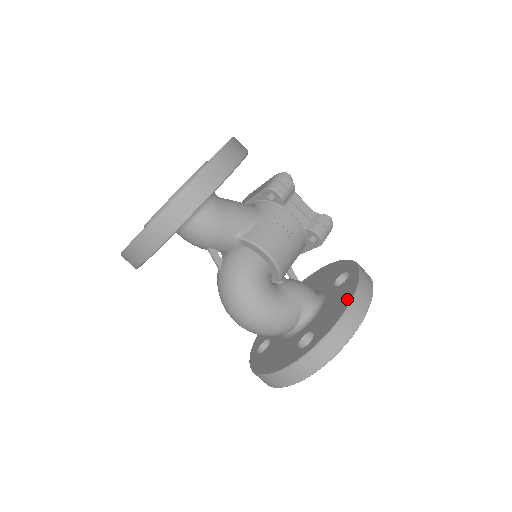
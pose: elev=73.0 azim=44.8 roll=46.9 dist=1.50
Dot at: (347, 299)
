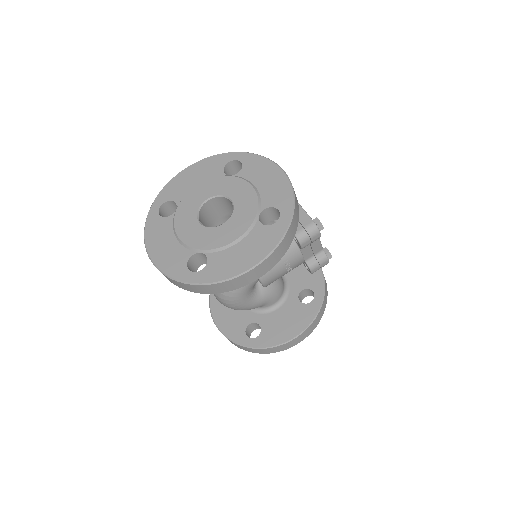
Dot at: (295, 331)
